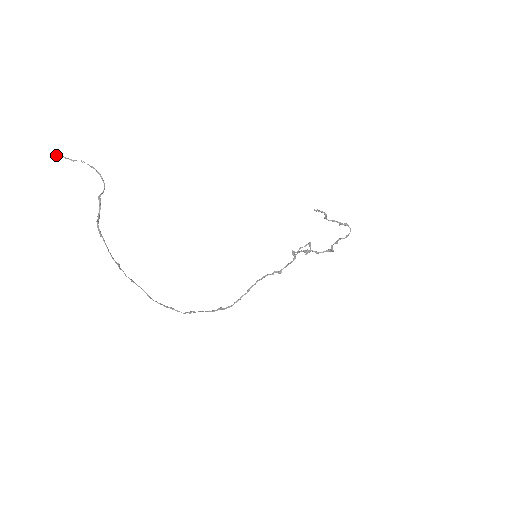
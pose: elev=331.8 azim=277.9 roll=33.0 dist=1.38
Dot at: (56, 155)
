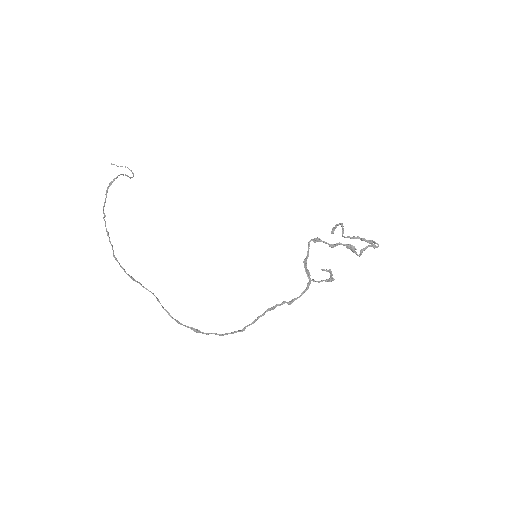
Dot at: occluded
